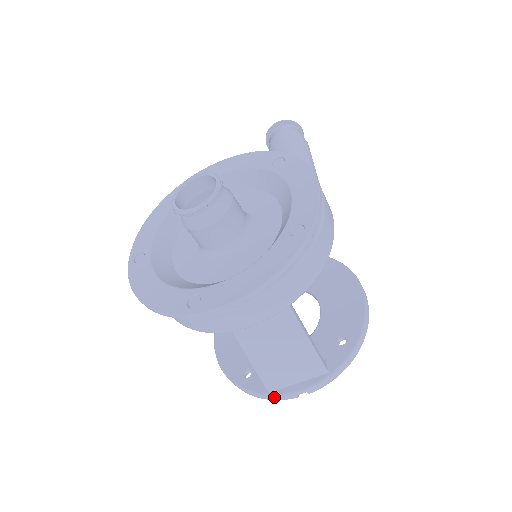
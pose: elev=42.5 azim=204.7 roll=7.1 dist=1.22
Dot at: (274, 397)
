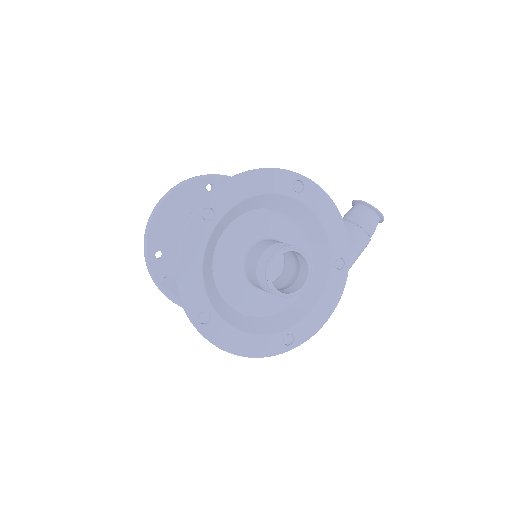
Dot at: (158, 287)
